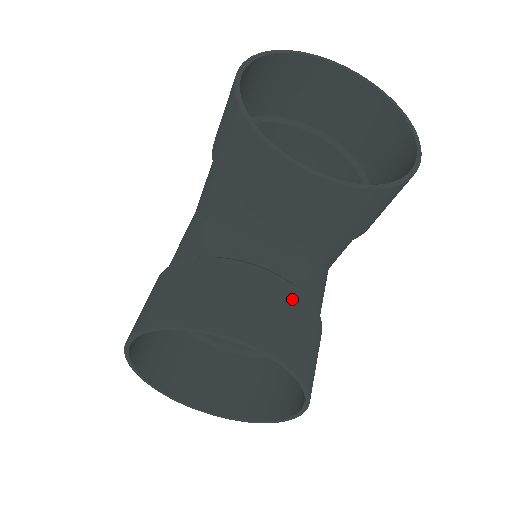
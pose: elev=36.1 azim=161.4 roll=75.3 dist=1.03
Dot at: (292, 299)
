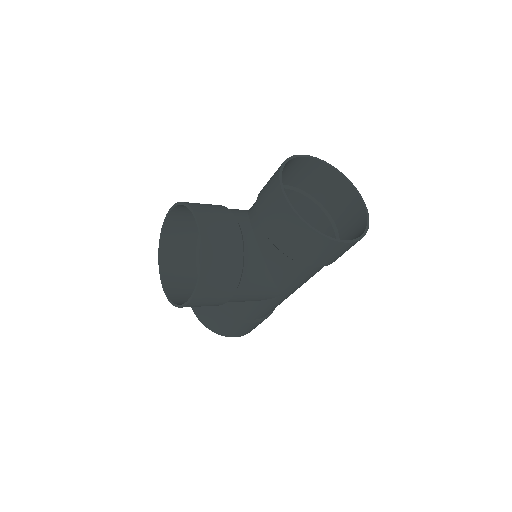
Dot at: (235, 245)
